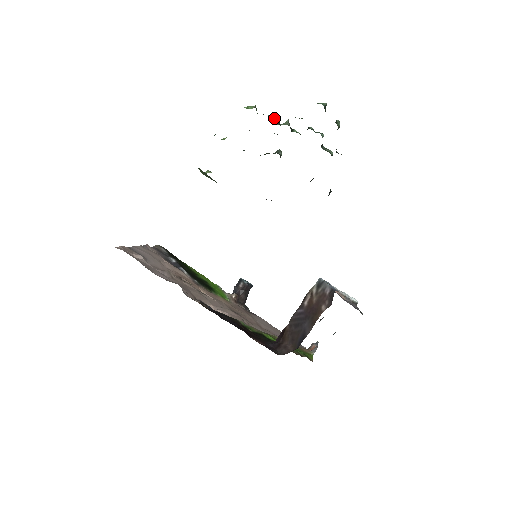
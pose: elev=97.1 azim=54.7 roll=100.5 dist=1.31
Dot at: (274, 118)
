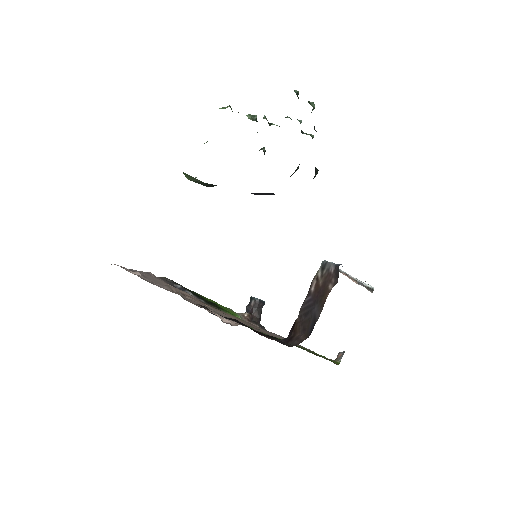
Dot at: (251, 116)
